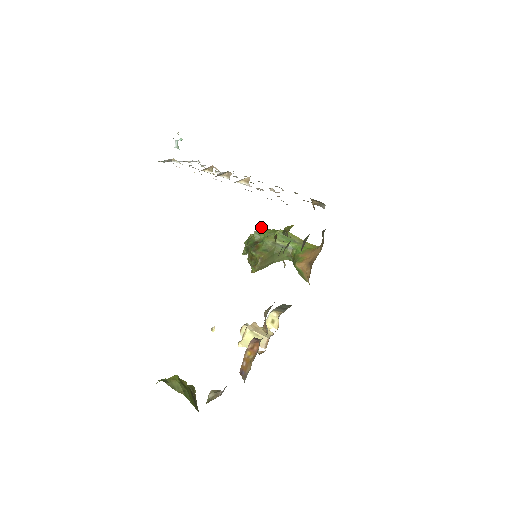
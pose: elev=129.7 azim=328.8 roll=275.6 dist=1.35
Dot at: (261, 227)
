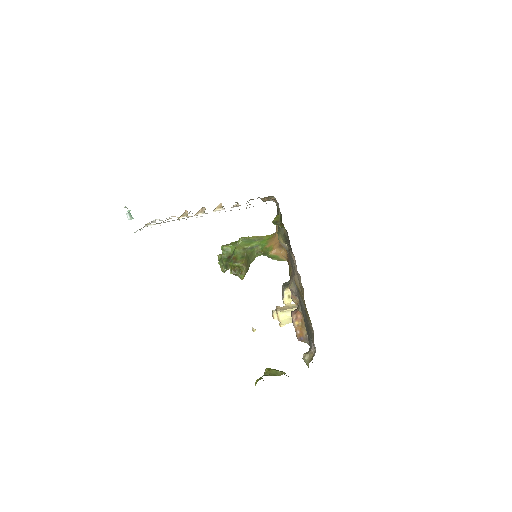
Dot at: (223, 246)
